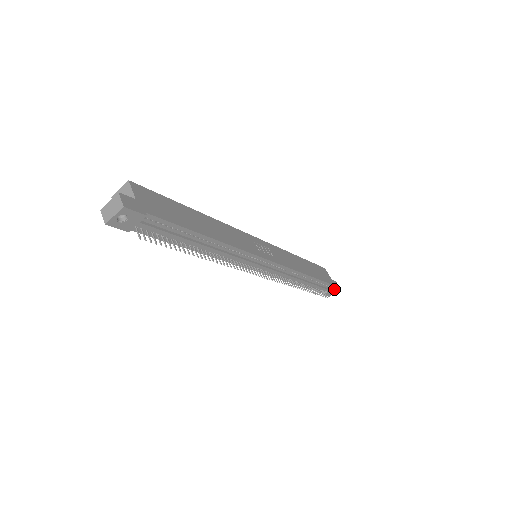
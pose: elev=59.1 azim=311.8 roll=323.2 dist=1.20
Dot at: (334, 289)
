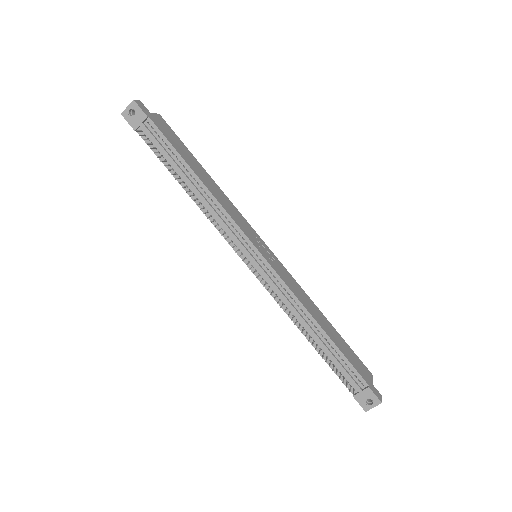
Dot at: (370, 394)
